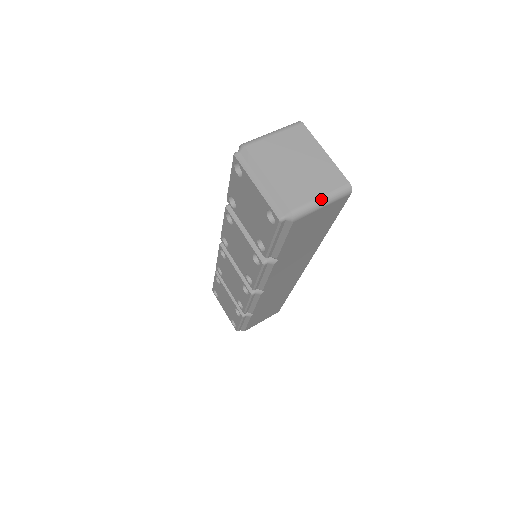
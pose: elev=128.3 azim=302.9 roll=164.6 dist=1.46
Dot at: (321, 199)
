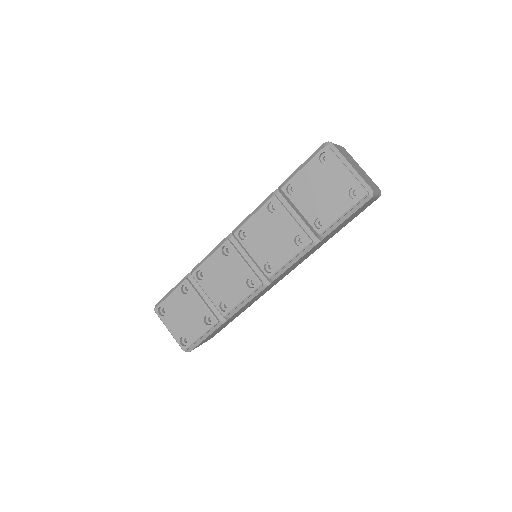
Dot at: (377, 191)
